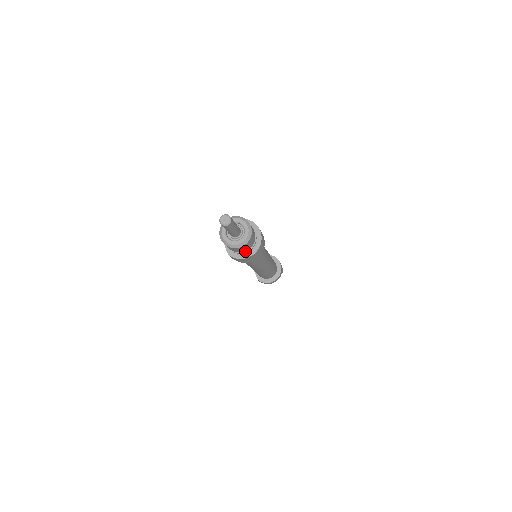
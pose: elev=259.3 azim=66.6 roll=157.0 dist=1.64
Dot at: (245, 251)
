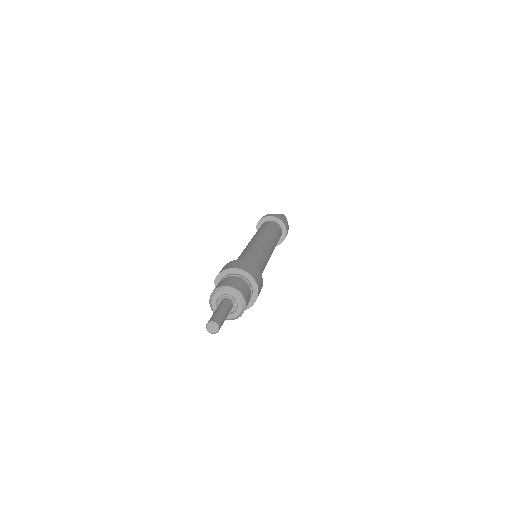
Dot at: occluded
